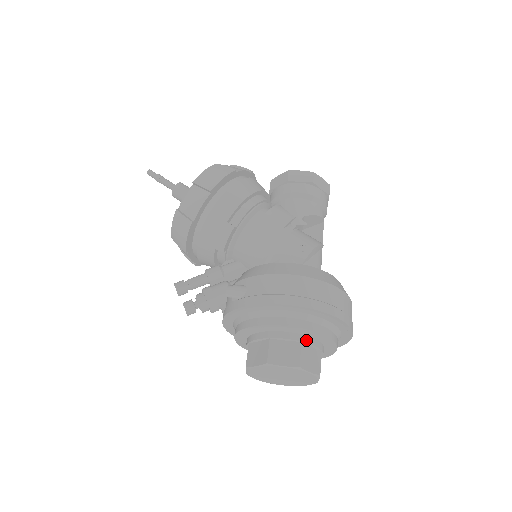
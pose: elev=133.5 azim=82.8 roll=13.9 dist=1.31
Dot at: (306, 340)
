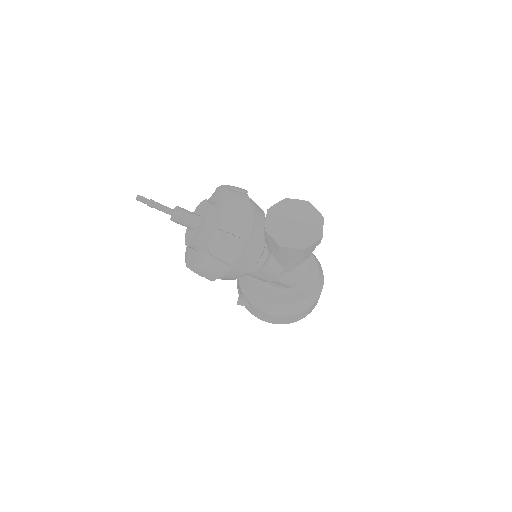
Dot at: occluded
